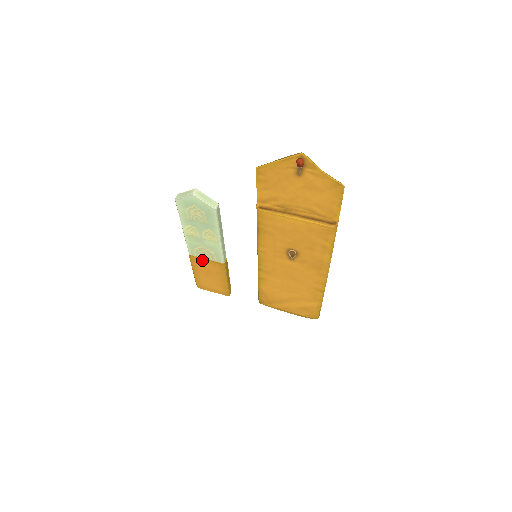
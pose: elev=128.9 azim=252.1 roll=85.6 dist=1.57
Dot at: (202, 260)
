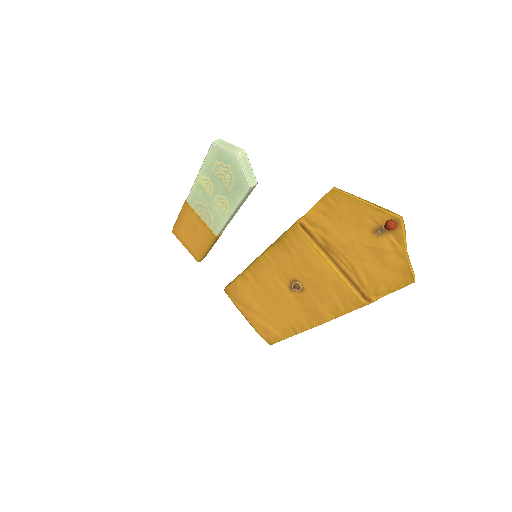
Dot at: (196, 216)
